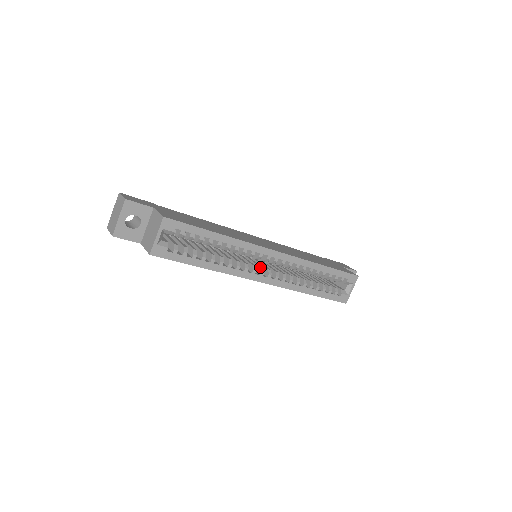
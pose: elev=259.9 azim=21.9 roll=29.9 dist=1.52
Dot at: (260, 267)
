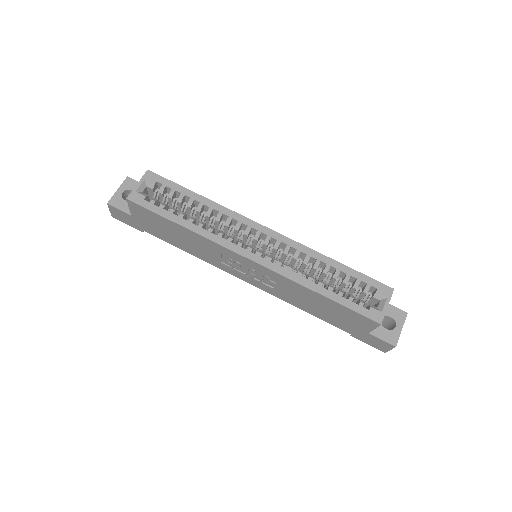
Dot at: occluded
